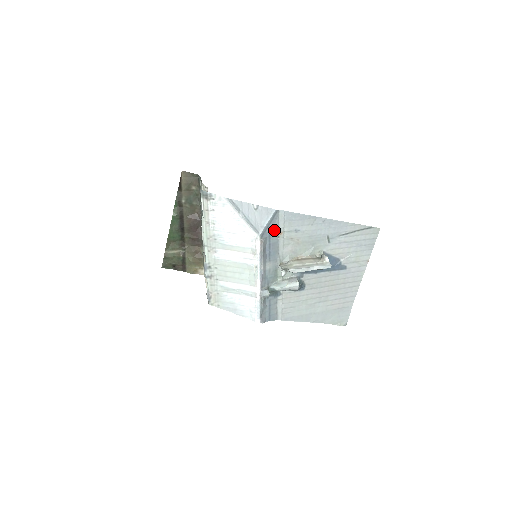
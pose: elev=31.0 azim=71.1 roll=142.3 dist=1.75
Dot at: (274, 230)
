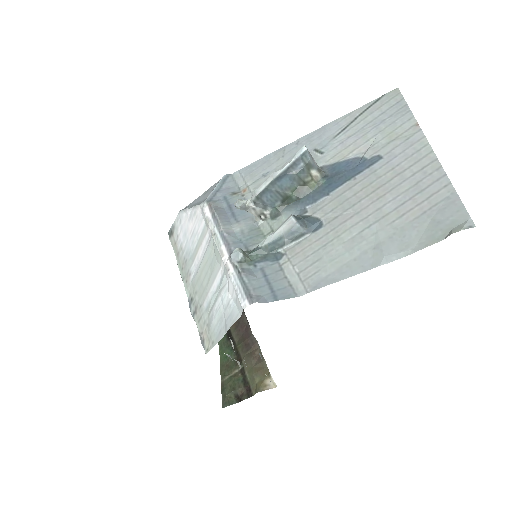
Dot at: (232, 192)
